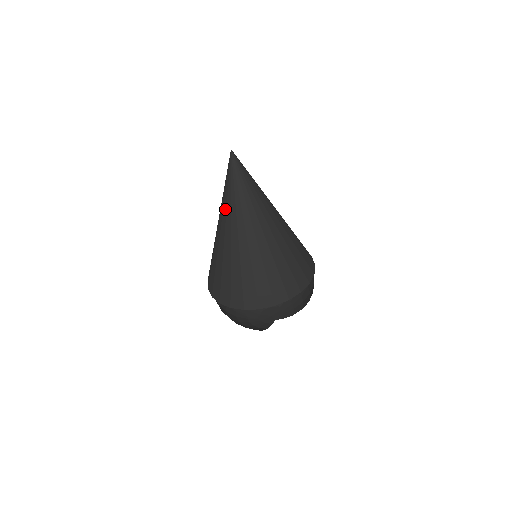
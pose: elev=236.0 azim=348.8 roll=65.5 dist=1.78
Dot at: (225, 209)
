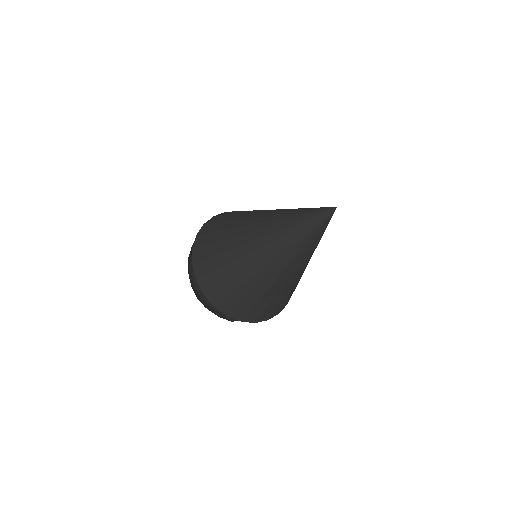
Dot at: (284, 247)
